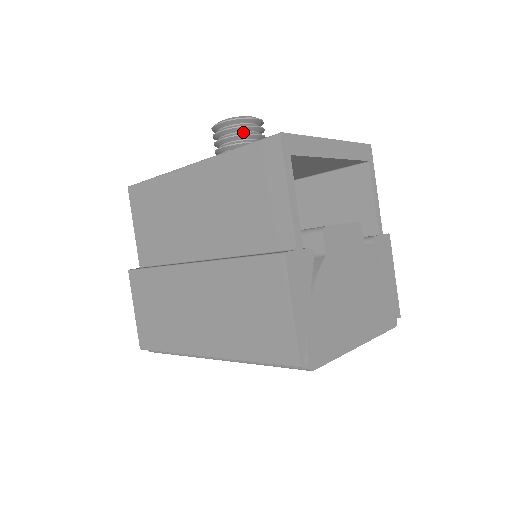
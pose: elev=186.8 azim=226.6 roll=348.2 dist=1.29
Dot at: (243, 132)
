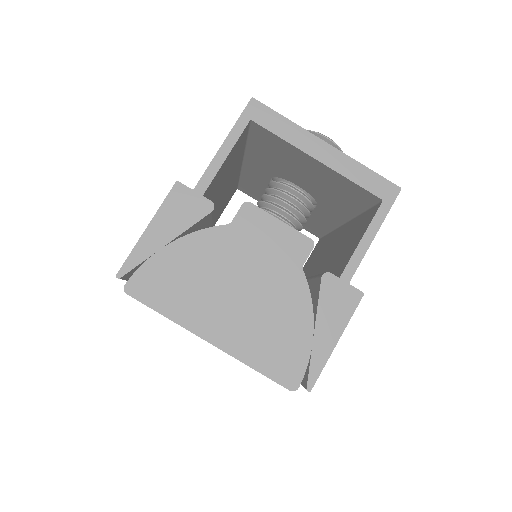
Dot at: occluded
